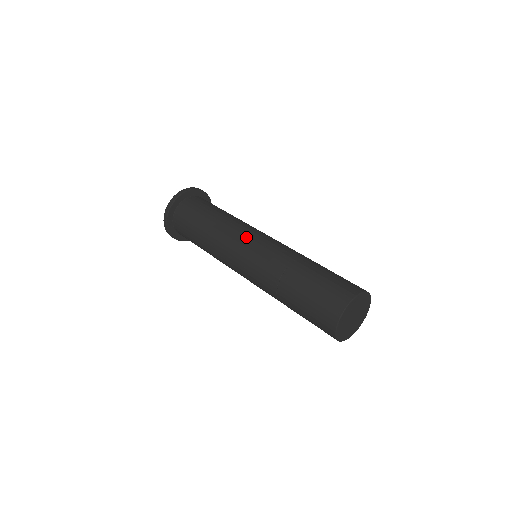
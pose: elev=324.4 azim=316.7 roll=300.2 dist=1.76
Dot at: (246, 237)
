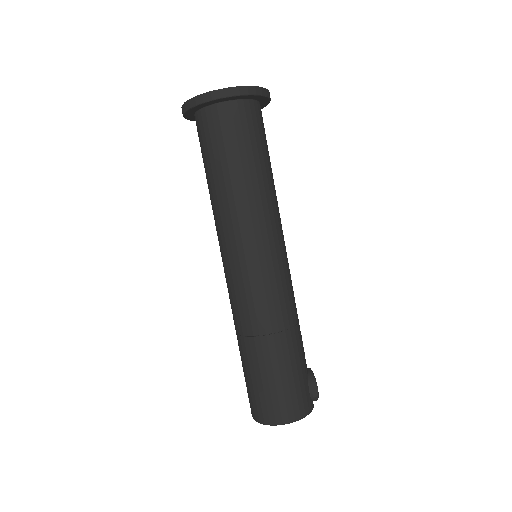
Dot at: (231, 256)
